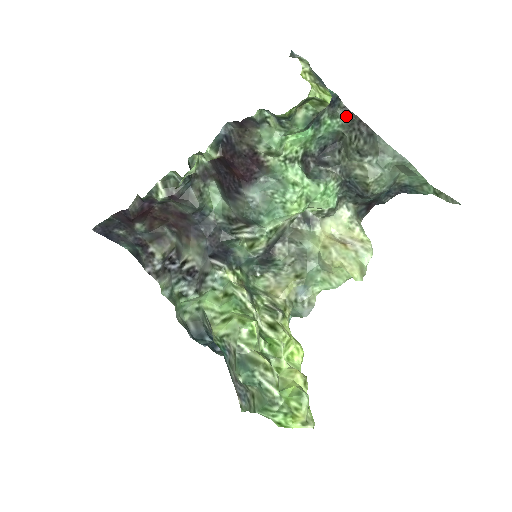
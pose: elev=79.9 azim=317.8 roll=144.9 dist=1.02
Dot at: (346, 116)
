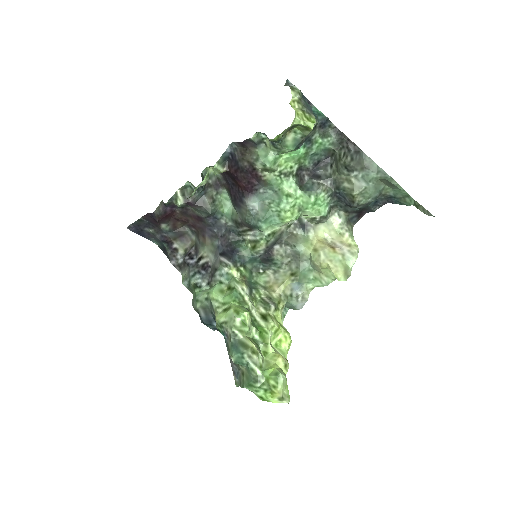
Dot at: (336, 135)
